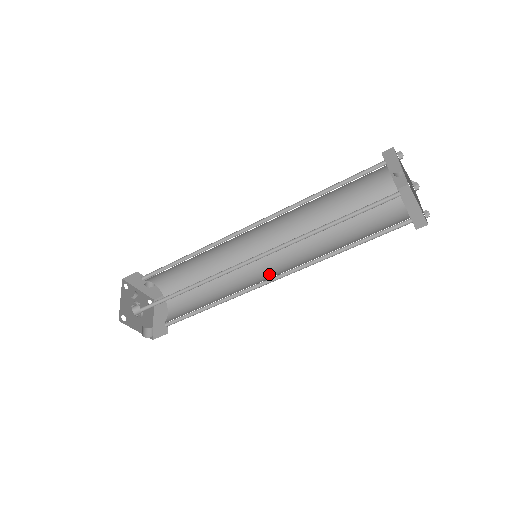
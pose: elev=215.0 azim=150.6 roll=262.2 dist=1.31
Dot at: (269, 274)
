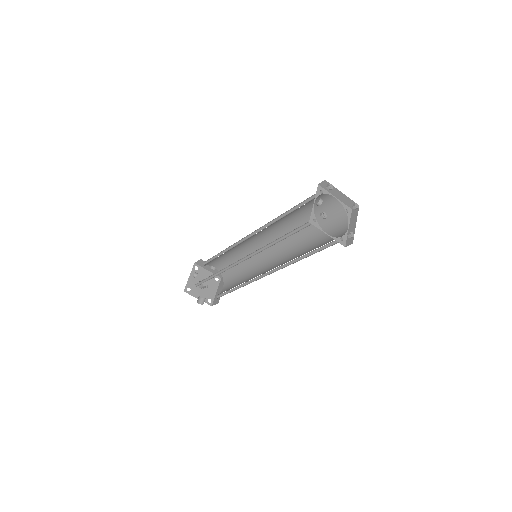
Dot at: (268, 270)
